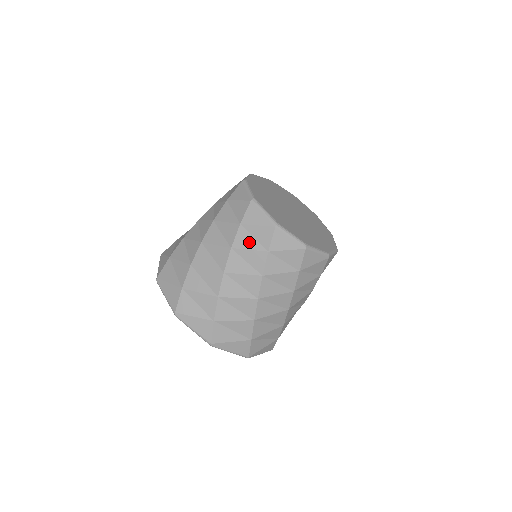
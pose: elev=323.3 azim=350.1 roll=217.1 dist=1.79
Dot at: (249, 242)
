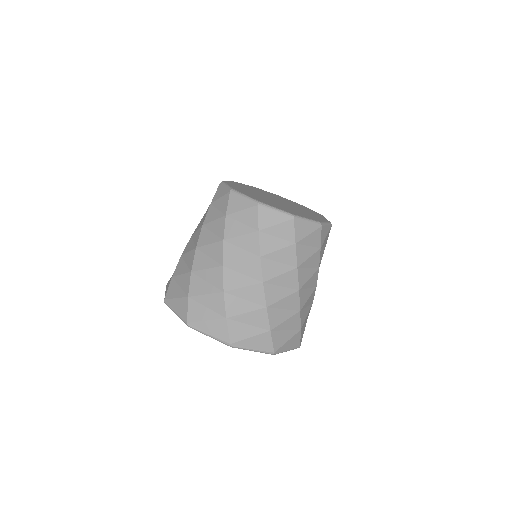
Dot at: (214, 214)
